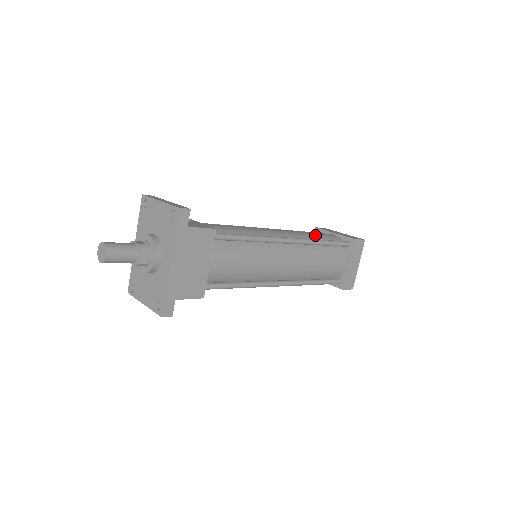
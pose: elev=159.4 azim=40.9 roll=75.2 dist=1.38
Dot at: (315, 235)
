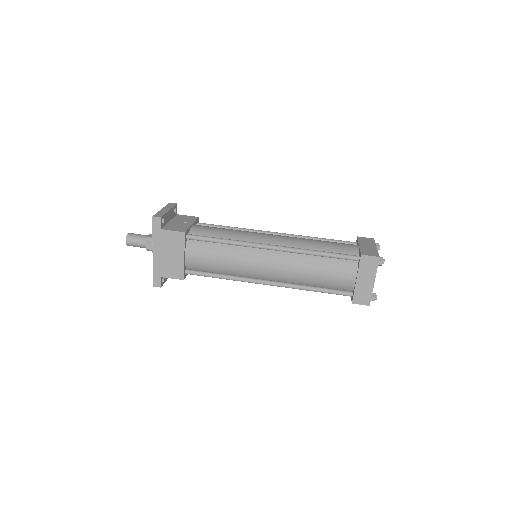
Dot at: (321, 245)
